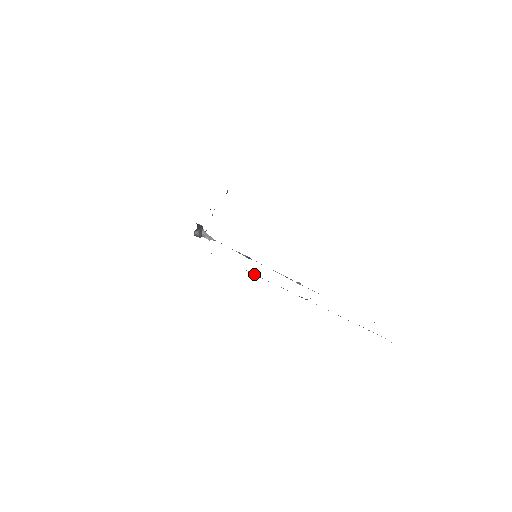
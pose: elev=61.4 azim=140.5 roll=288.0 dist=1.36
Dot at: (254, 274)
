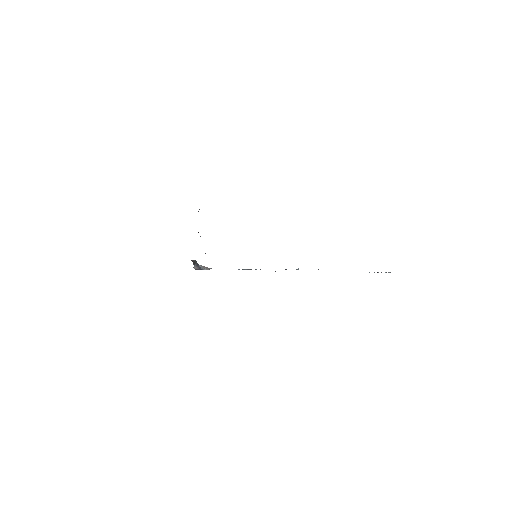
Dot at: occluded
